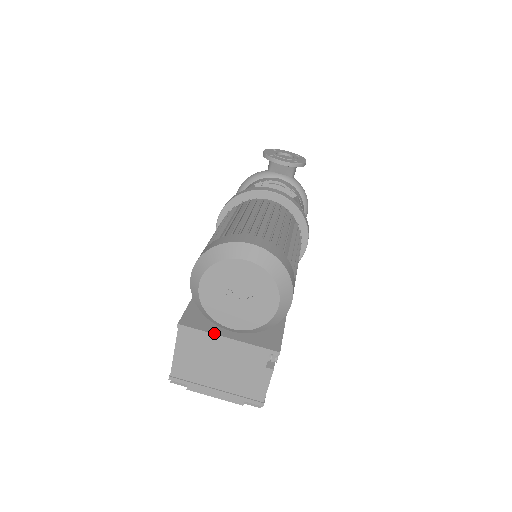
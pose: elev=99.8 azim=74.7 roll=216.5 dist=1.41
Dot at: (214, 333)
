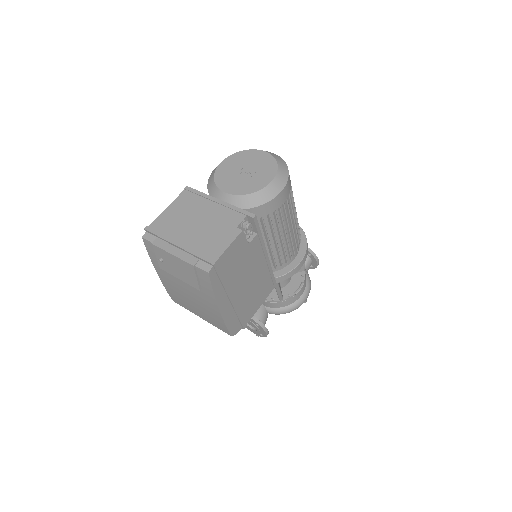
Dot at: (210, 196)
